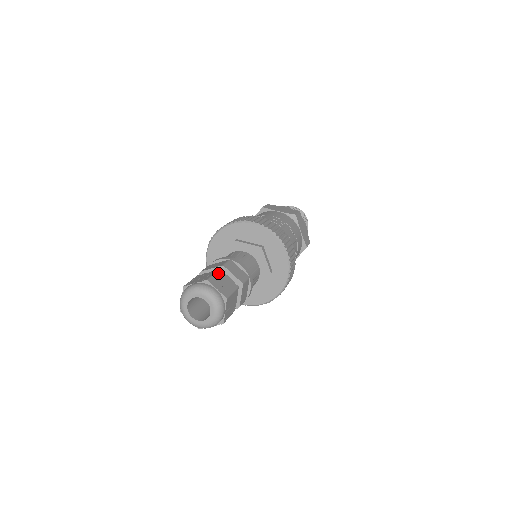
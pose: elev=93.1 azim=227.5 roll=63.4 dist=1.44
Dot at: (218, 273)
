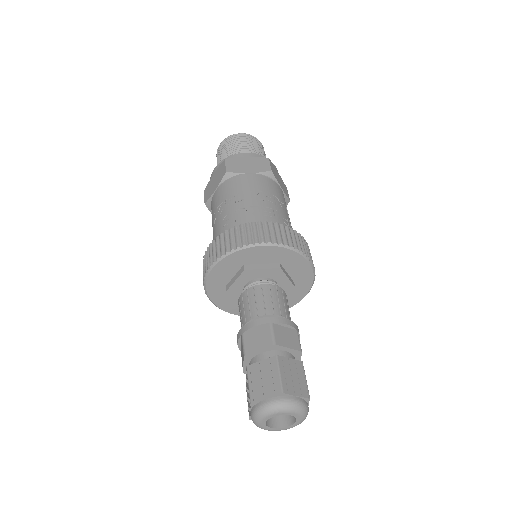
Dot at: (280, 365)
